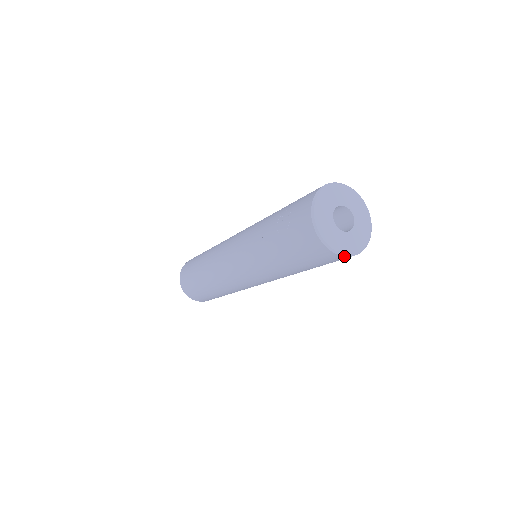
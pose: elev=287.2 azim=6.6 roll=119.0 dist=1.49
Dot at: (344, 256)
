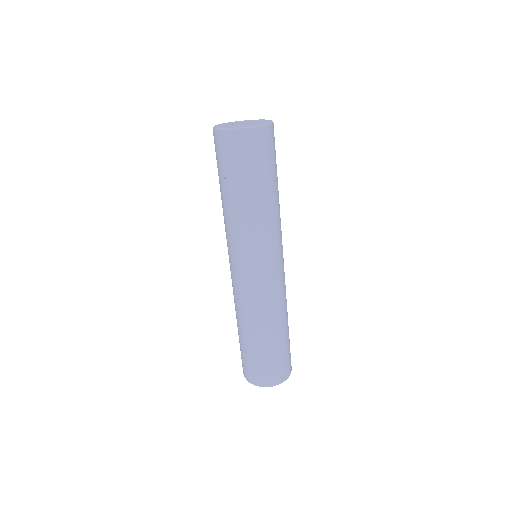
Dot at: (263, 126)
